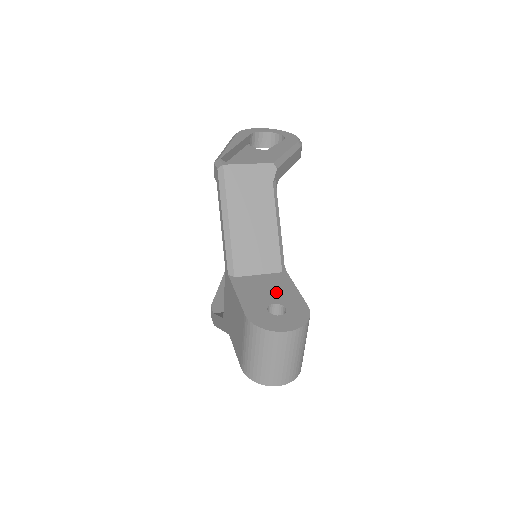
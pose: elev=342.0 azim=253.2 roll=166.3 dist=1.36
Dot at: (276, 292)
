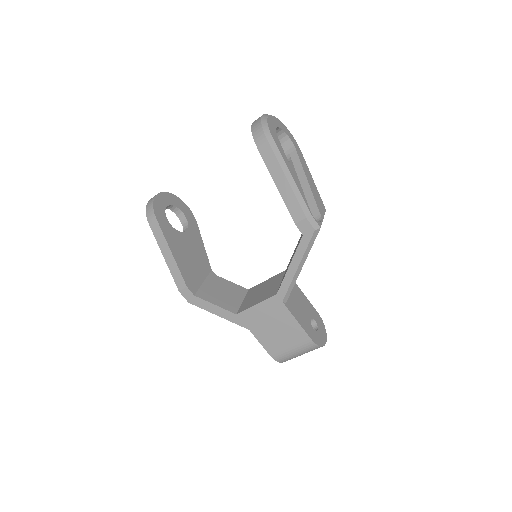
Dot at: (305, 307)
